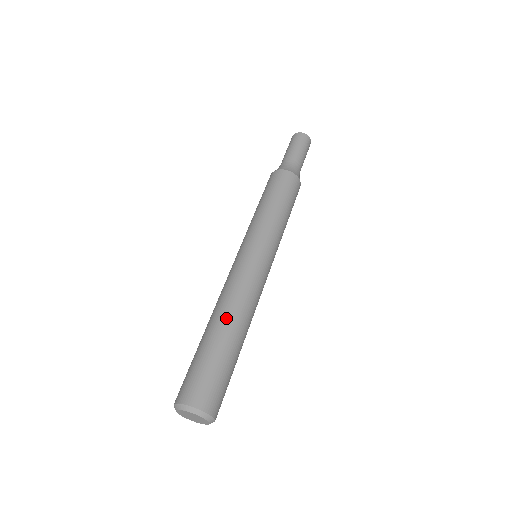
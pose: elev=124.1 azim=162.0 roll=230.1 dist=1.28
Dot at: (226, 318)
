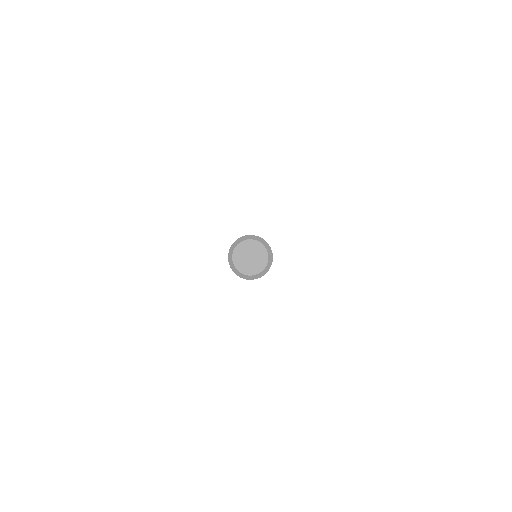
Dot at: occluded
